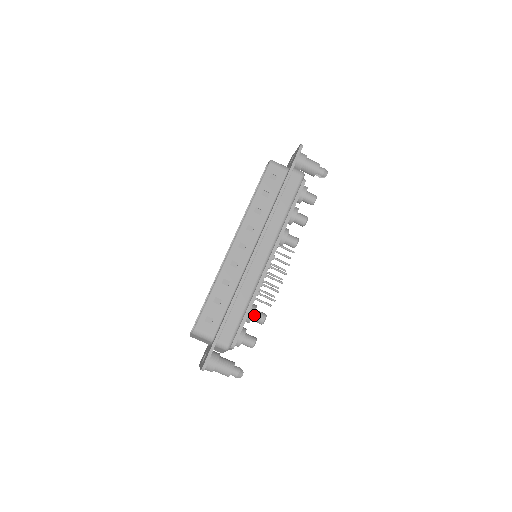
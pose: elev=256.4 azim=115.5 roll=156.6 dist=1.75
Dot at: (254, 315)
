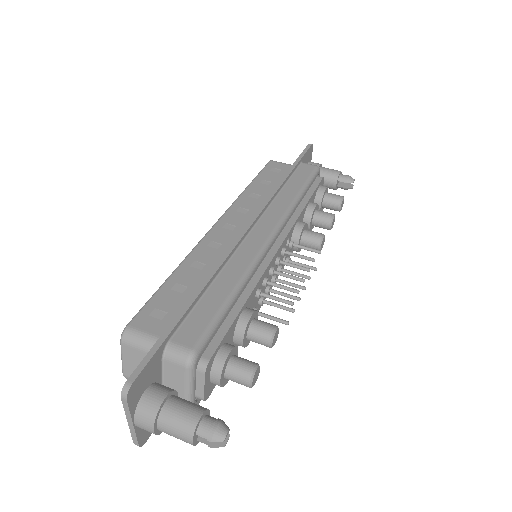
Dot at: (252, 323)
